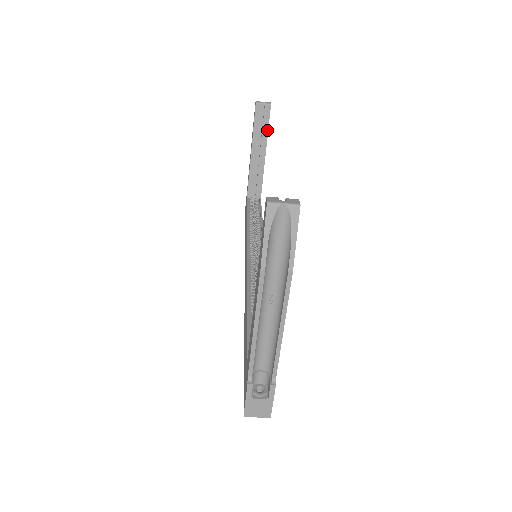
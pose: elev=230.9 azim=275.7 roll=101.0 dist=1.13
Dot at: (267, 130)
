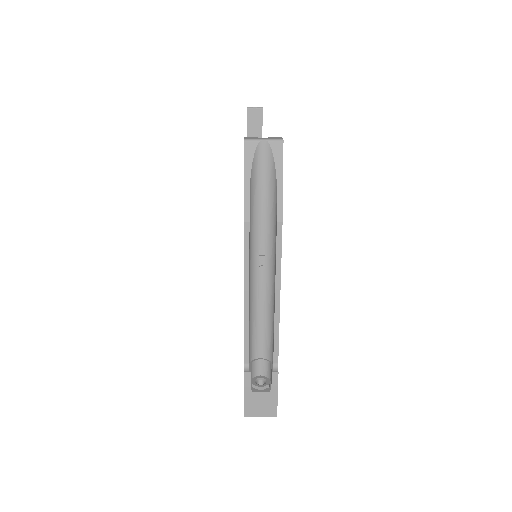
Dot at: (261, 135)
